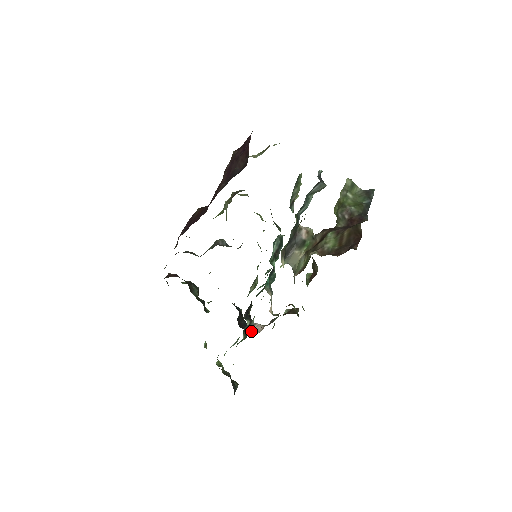
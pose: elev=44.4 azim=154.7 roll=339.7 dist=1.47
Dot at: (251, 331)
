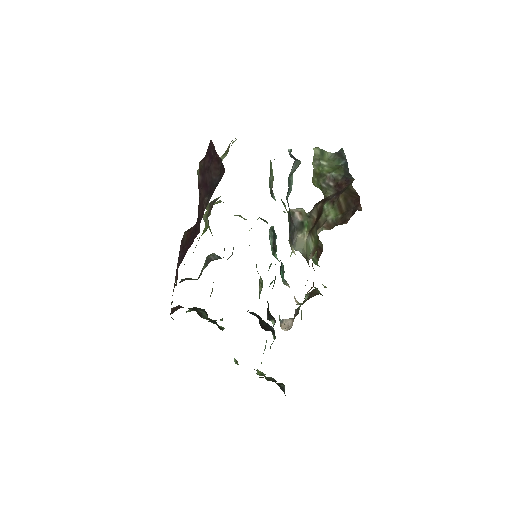
Dot at: (283, 329)
